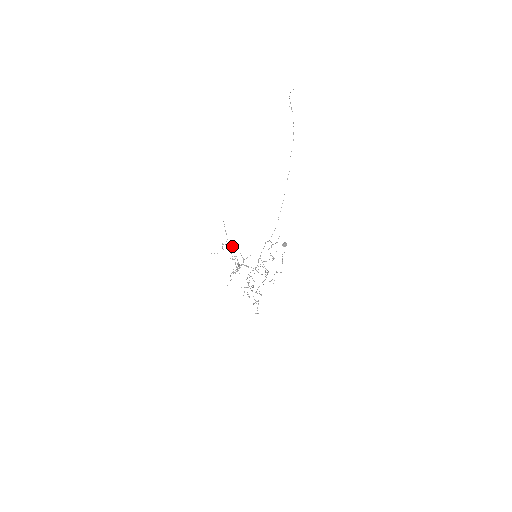
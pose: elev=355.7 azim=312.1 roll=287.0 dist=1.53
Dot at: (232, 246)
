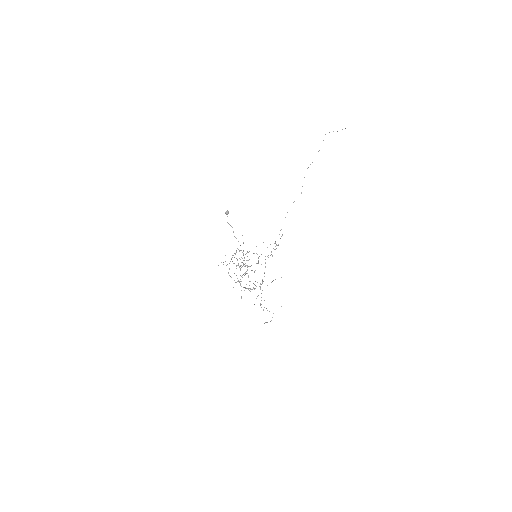
Dot at: occluded
